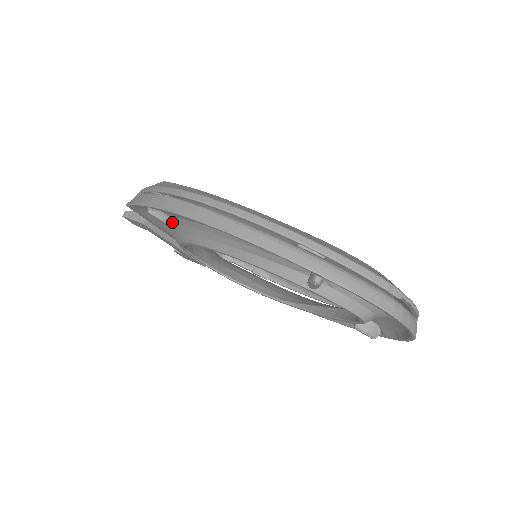
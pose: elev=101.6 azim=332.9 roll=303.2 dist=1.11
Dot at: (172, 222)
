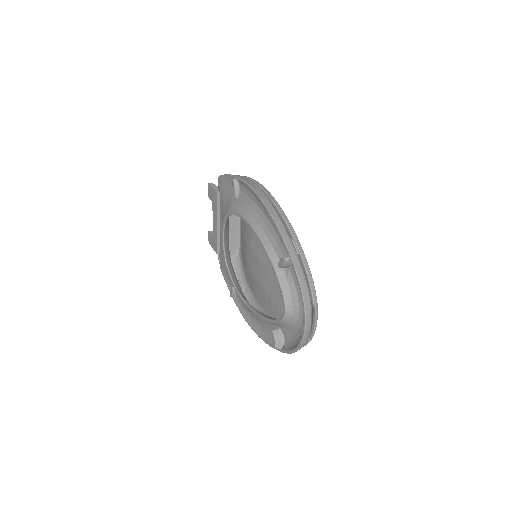
Dot at: (238, 195)
